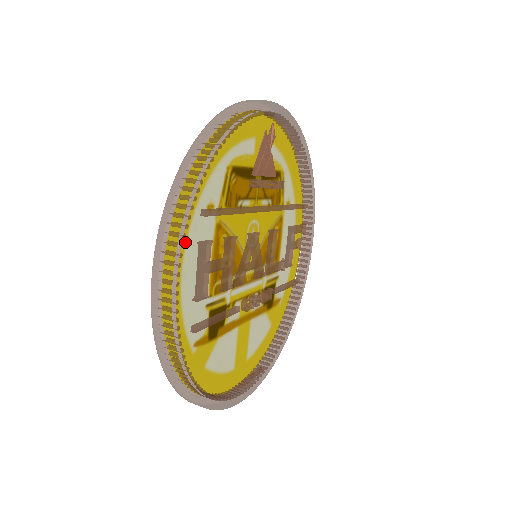
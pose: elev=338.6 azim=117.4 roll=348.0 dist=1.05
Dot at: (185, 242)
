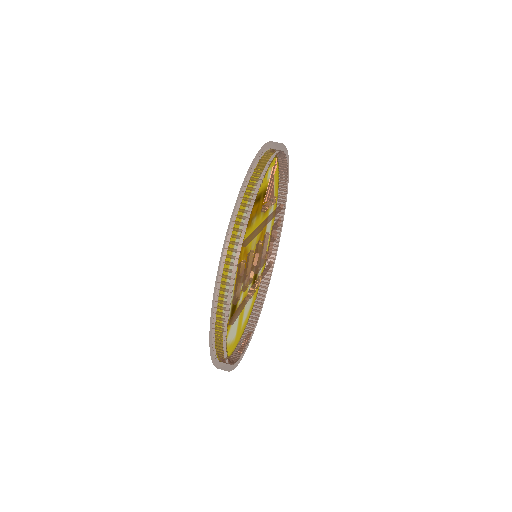
Dot at: occluded
